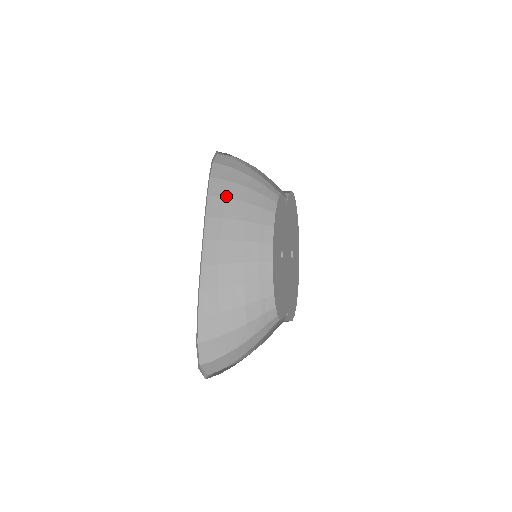
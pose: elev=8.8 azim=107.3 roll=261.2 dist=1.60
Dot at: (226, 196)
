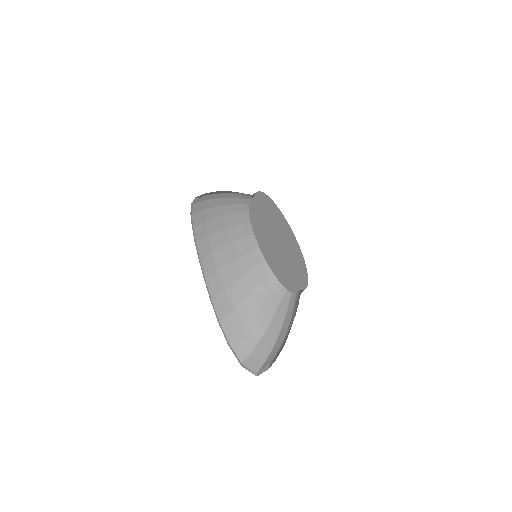
Dot at: (206, 220)
